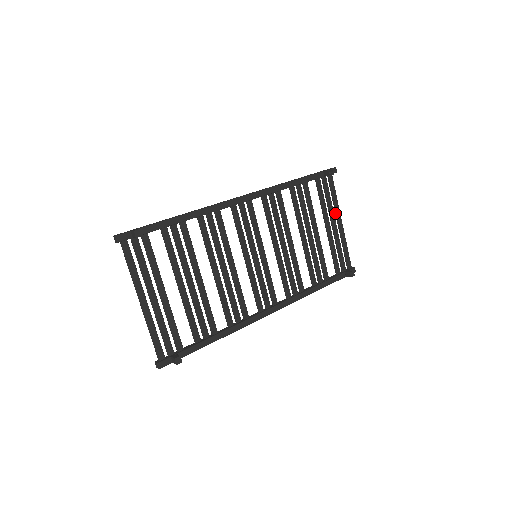
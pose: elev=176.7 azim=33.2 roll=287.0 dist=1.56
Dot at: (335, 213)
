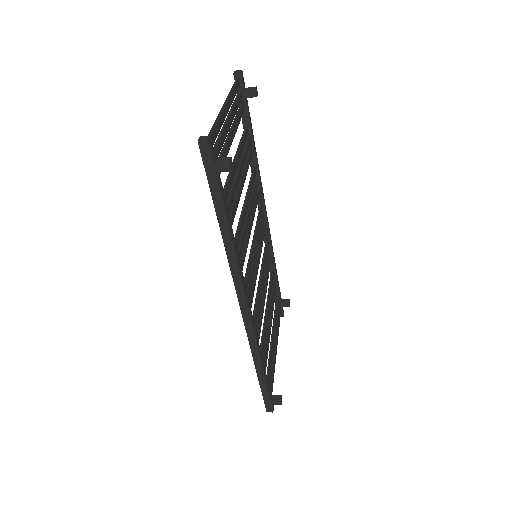
Dot at: occluded
